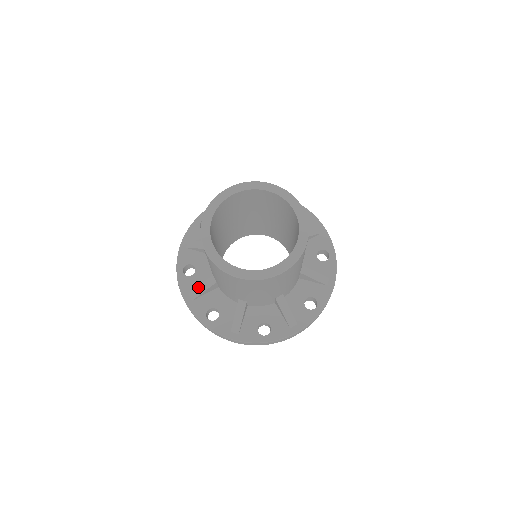
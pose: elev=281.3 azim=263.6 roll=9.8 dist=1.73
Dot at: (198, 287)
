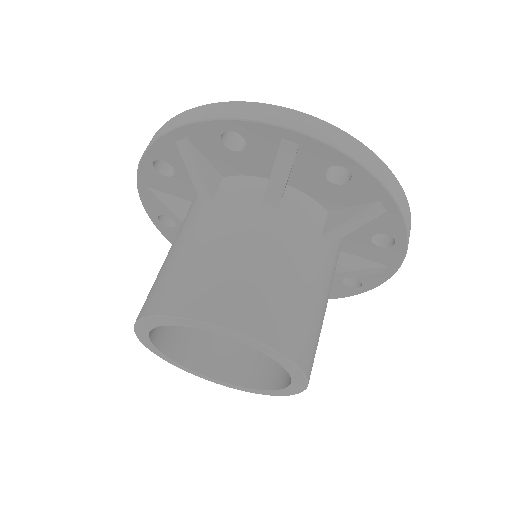
Dot at: (161, 202)
